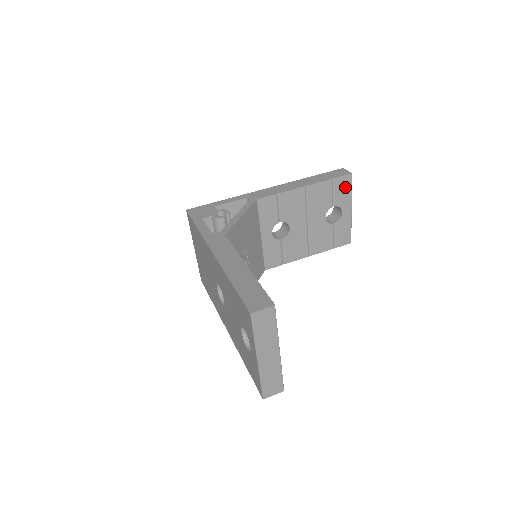
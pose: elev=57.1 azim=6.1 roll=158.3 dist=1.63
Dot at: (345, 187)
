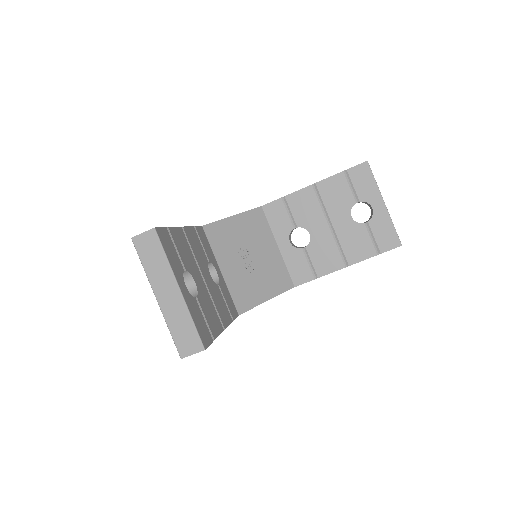
Dot at: (364, 178)
